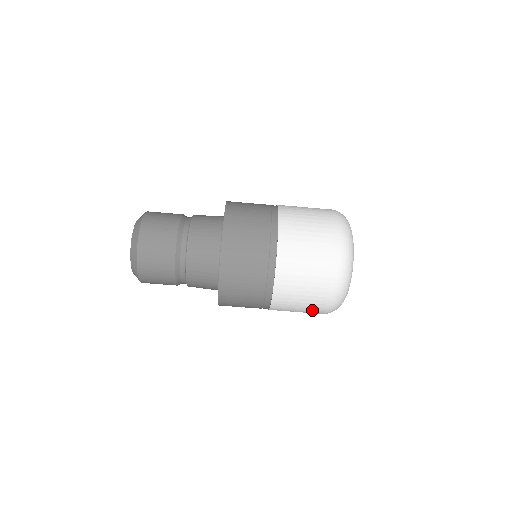
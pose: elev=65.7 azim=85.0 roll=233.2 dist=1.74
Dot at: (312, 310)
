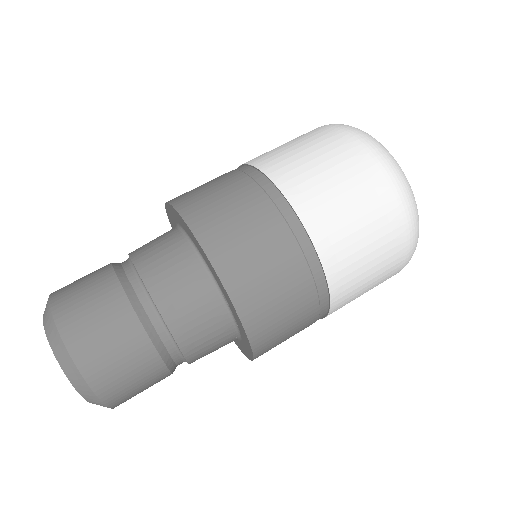
Dot at: (389, 256)
